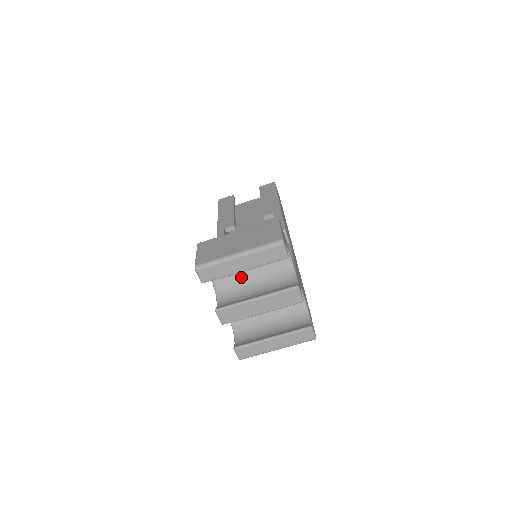
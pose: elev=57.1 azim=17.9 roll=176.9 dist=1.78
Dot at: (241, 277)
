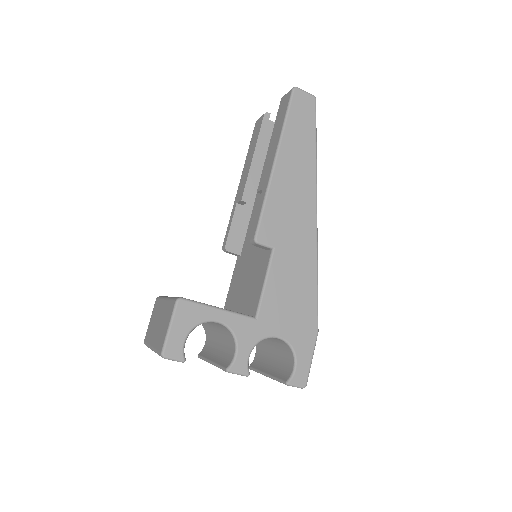
Dot at: (208, 324)
